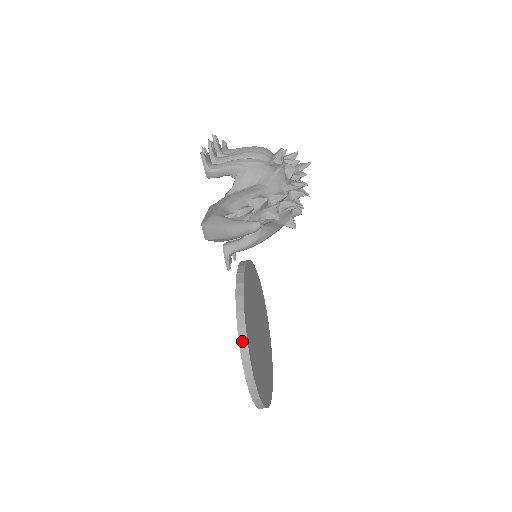
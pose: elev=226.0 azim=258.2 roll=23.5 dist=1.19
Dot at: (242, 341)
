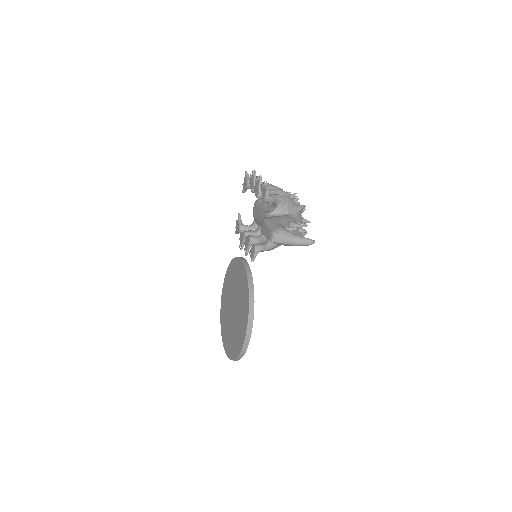
Dot at: (251, 310)
